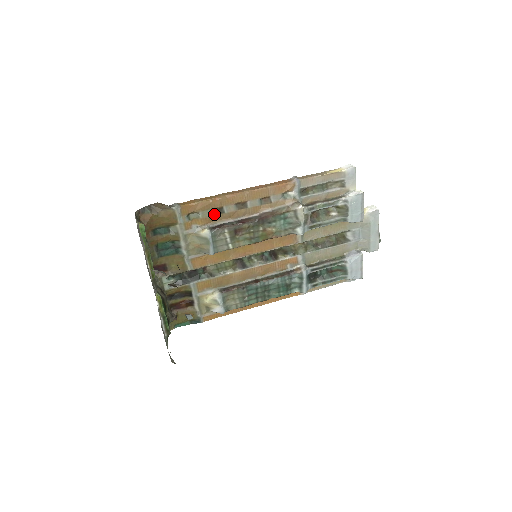
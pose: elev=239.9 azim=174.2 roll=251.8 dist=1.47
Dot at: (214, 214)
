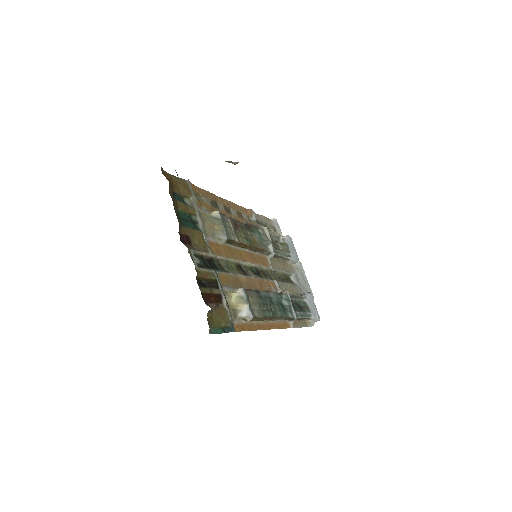
Dot at: (213, 206)
